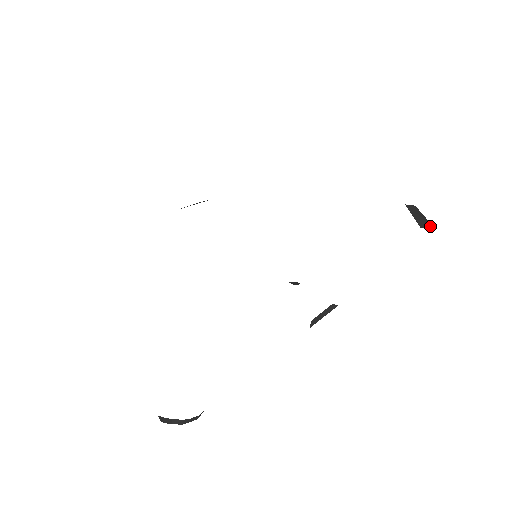
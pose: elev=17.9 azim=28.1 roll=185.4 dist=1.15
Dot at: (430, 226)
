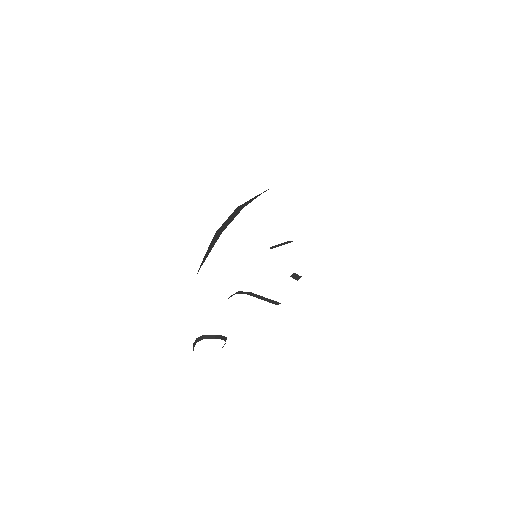
Dot at: occluded
